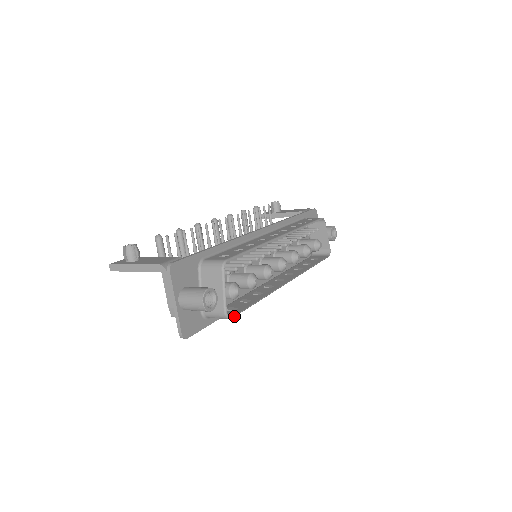
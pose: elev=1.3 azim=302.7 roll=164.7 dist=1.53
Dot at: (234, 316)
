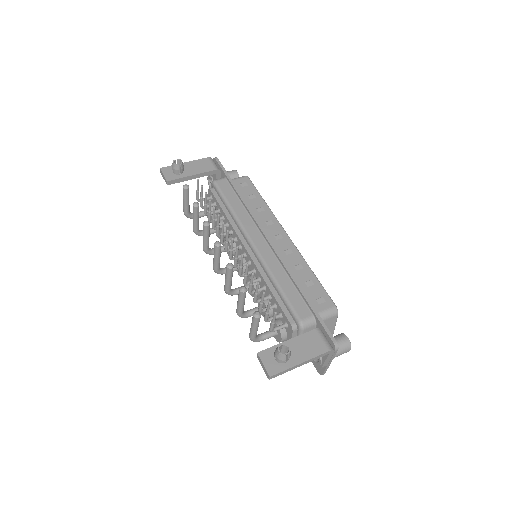
Dot at: occluded
